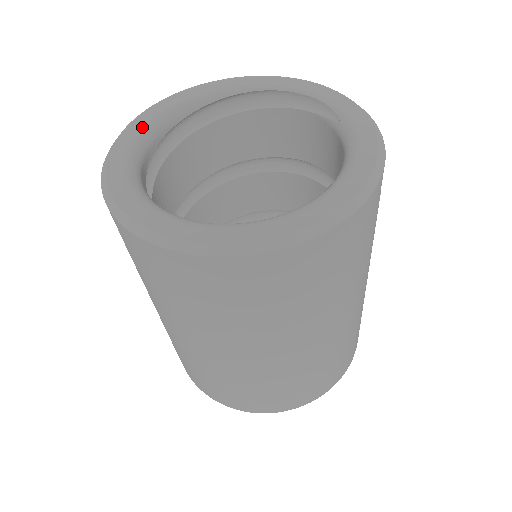
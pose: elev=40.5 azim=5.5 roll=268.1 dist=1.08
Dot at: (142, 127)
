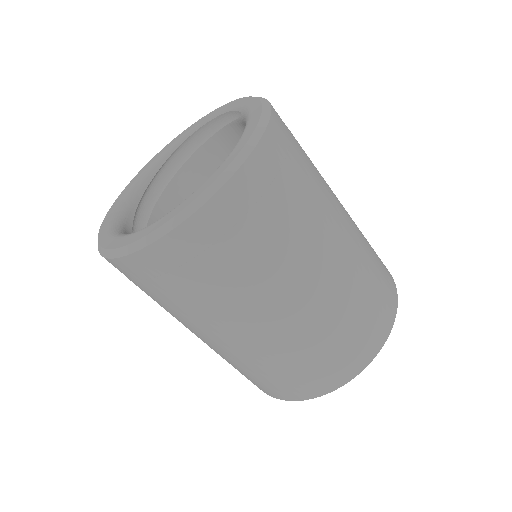
Dot at: (121, 199)
